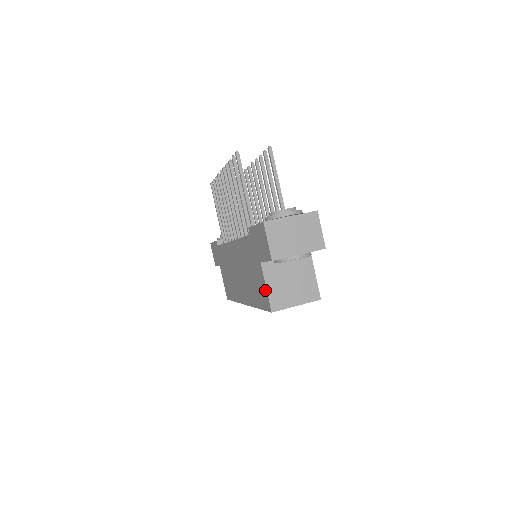
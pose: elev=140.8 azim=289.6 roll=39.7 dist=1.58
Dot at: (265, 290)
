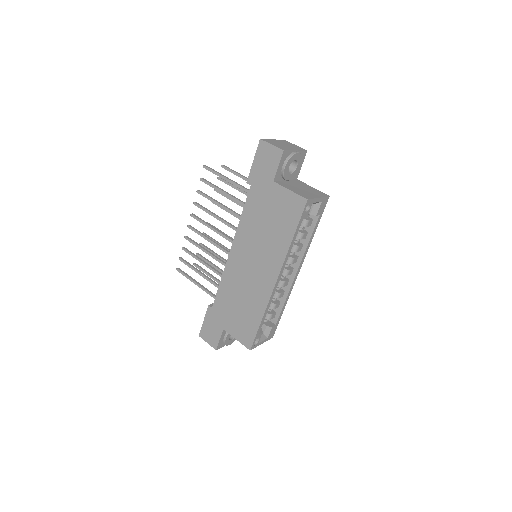
Dot at: (290, 195)
